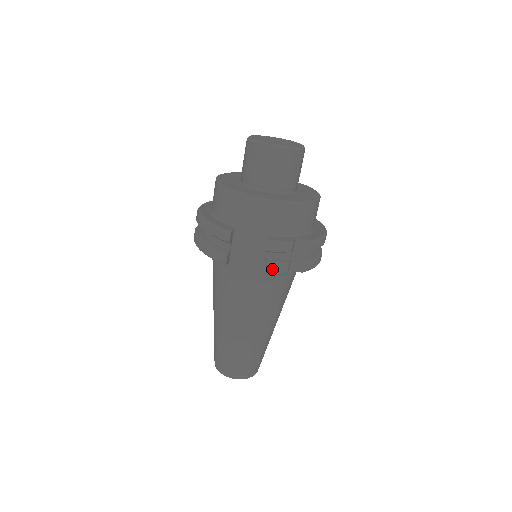
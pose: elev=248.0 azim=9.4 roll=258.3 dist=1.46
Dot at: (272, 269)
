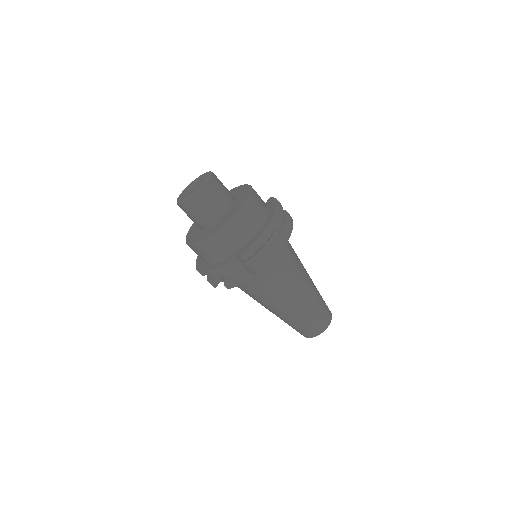
Dot at: (230, 285)
